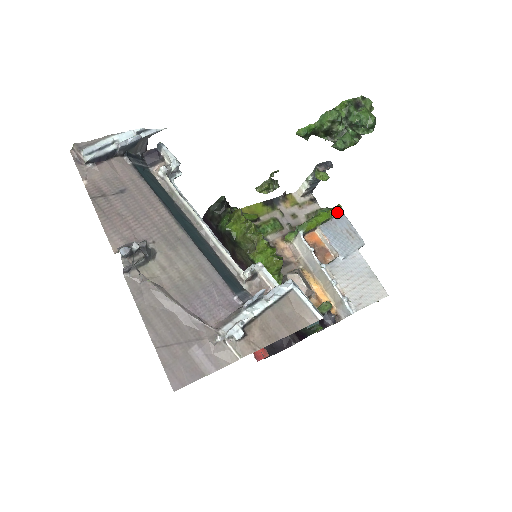
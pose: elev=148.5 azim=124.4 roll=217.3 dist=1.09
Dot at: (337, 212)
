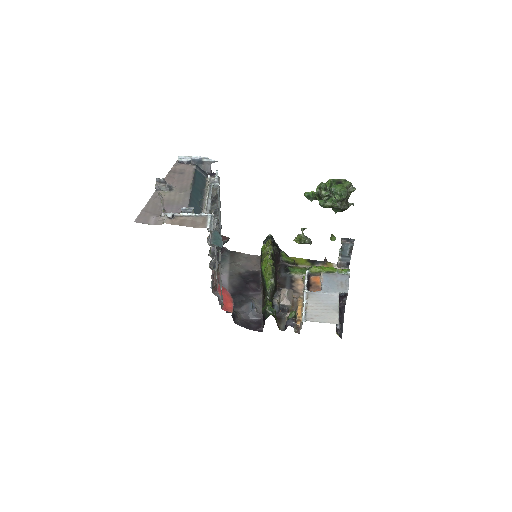
Dot at: (345, 272)
